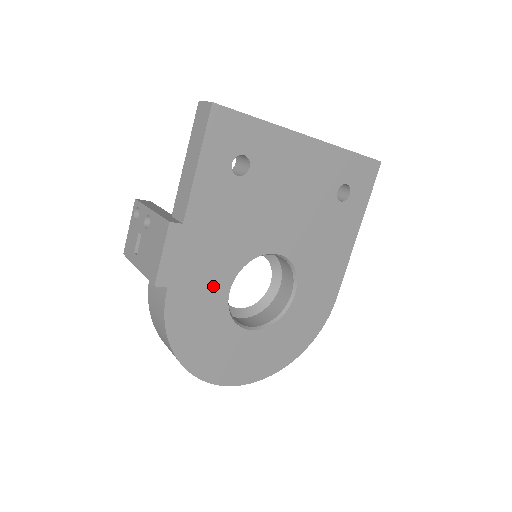
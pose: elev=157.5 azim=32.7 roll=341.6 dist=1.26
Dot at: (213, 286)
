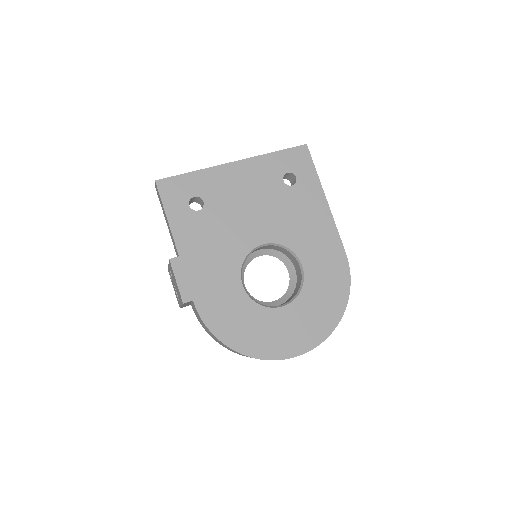
Dot at: (227, 287)
